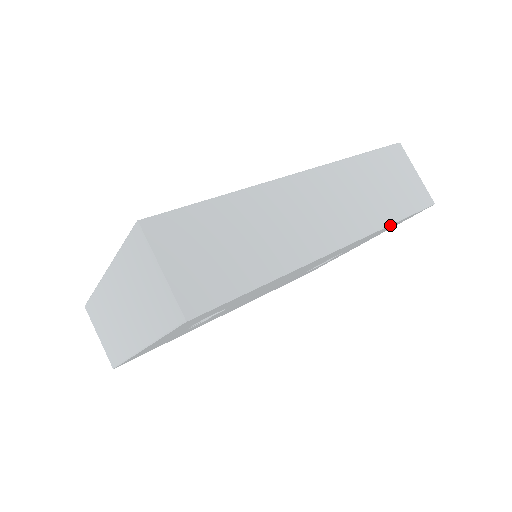
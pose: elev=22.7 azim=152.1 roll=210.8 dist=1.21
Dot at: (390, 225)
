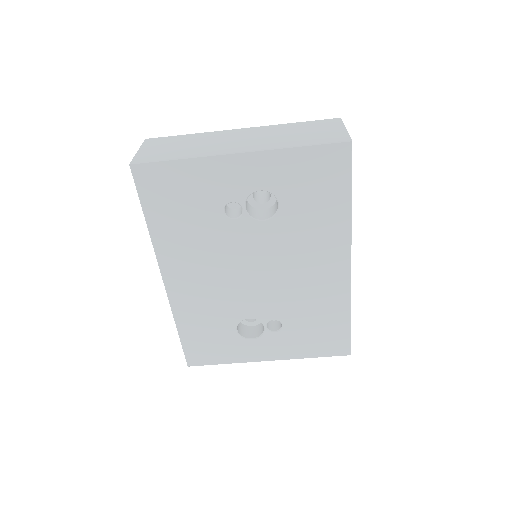
Dot at: (348, 315)
